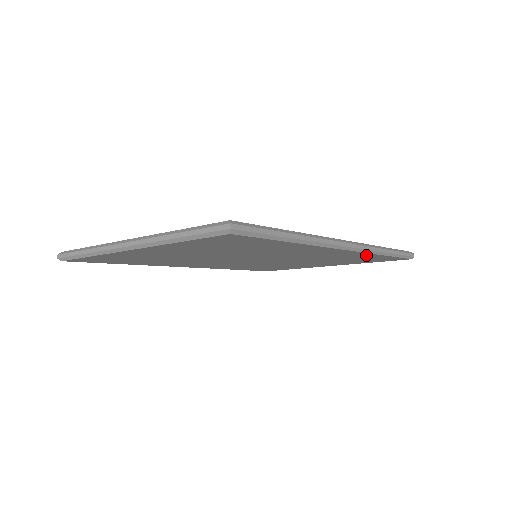
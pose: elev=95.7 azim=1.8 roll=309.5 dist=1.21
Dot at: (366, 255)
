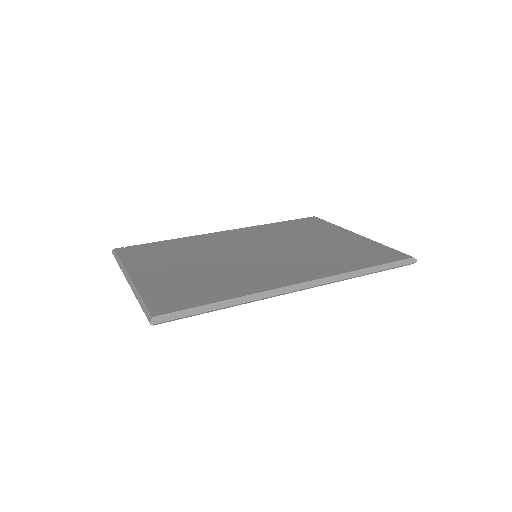
Dot at: occluded
